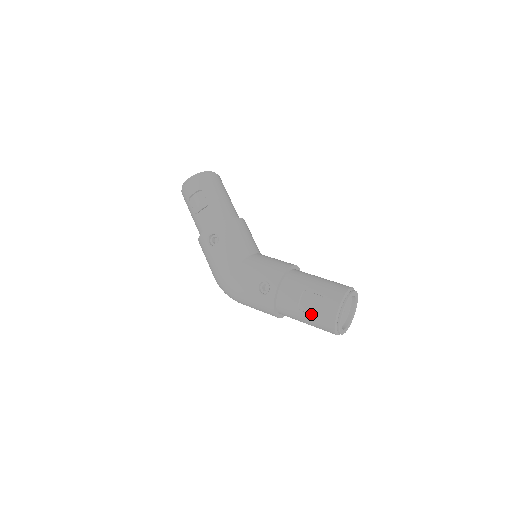
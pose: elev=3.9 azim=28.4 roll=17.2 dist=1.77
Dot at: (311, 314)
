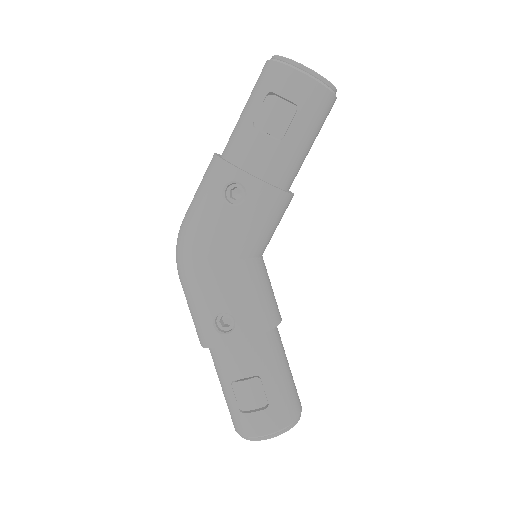
Dot at: (237, 402)
